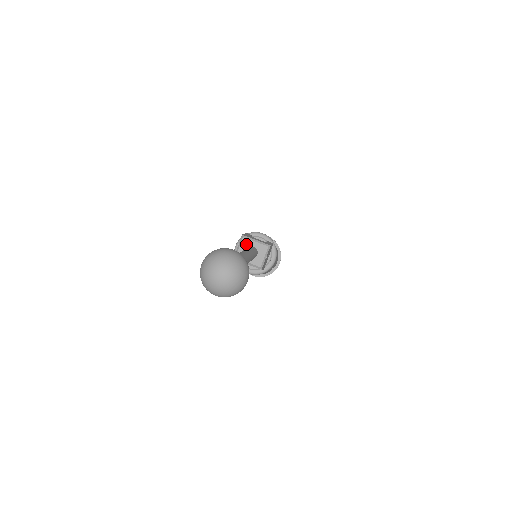
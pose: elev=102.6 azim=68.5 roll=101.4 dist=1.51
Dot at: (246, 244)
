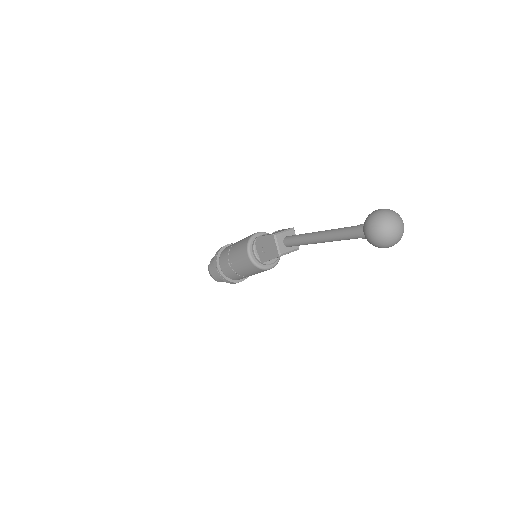
Dot at: (281, 239)
